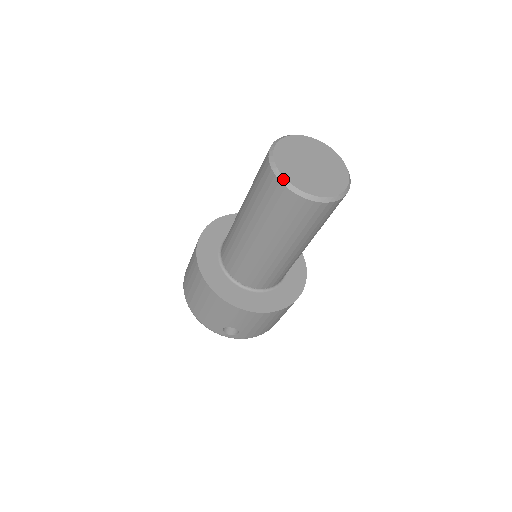
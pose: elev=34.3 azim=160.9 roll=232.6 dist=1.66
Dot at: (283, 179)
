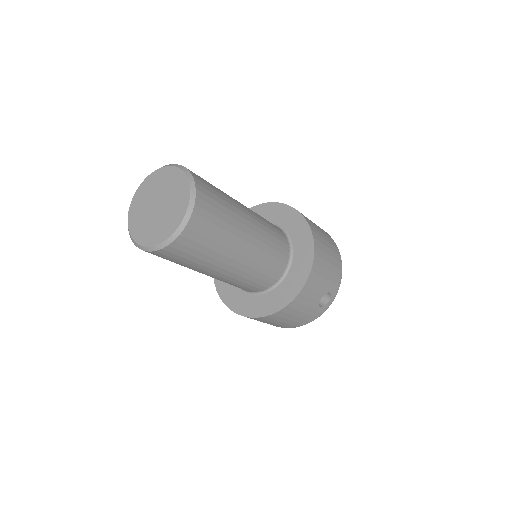
Dot at: (160, 246)
